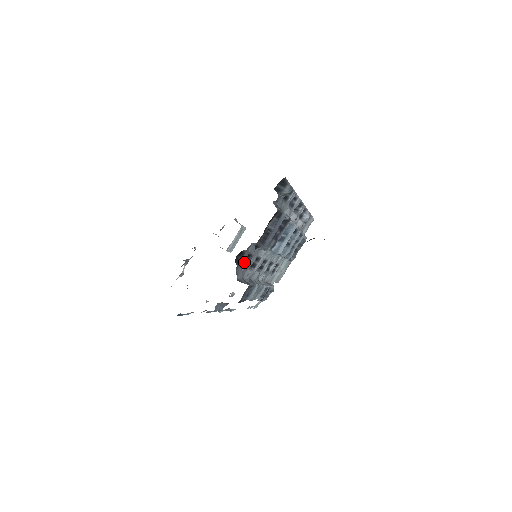
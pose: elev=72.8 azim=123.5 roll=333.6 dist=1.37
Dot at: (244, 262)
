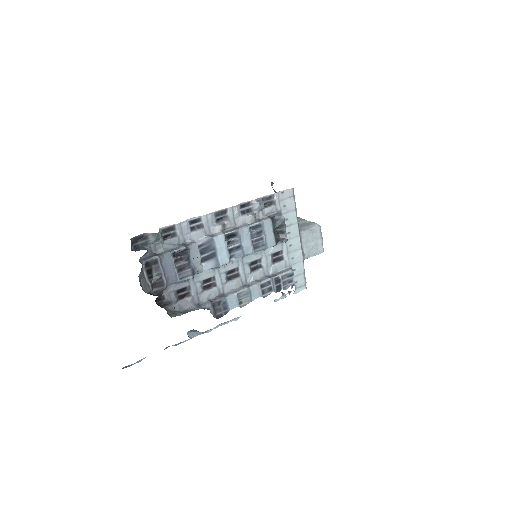
Dot at: (184, 295)
